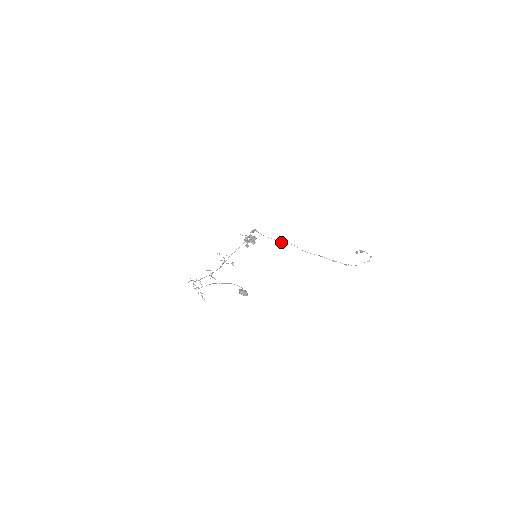
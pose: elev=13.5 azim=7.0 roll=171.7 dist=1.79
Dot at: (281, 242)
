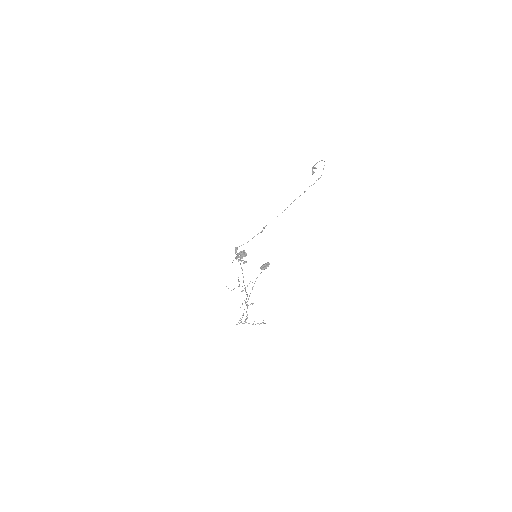
Dot at: (261, 231)
